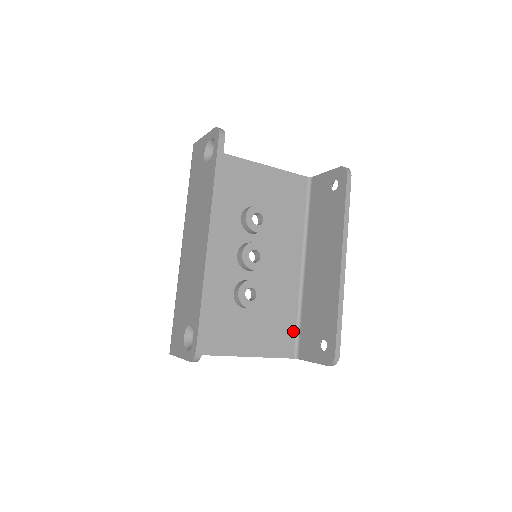
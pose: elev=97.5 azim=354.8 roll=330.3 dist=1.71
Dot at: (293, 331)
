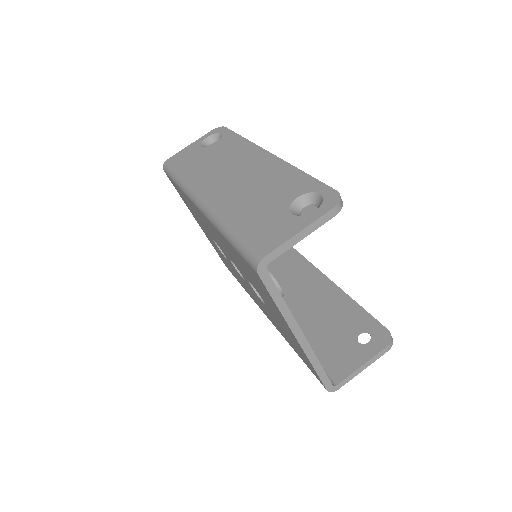
Dot at: occluded
